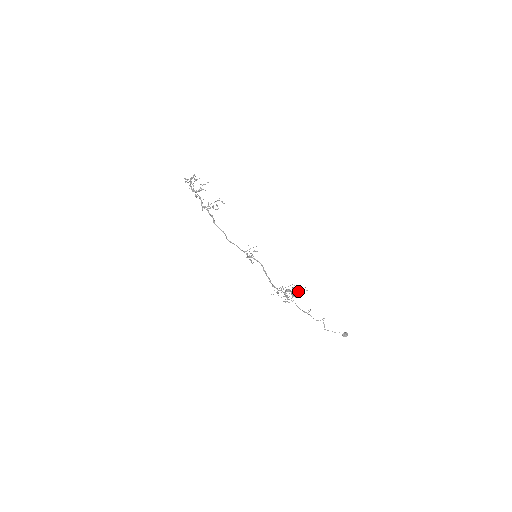
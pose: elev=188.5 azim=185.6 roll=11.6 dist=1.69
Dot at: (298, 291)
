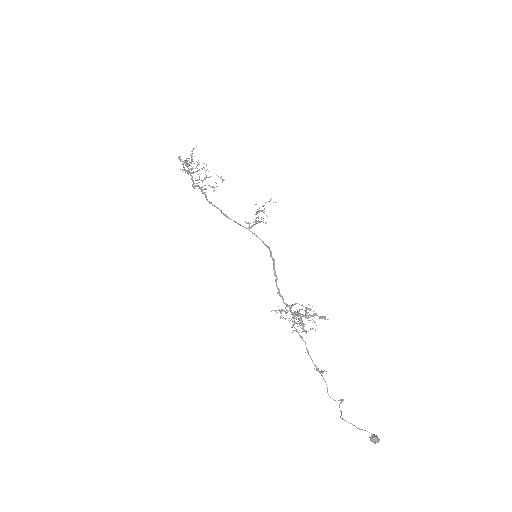
Dot at: occluded
